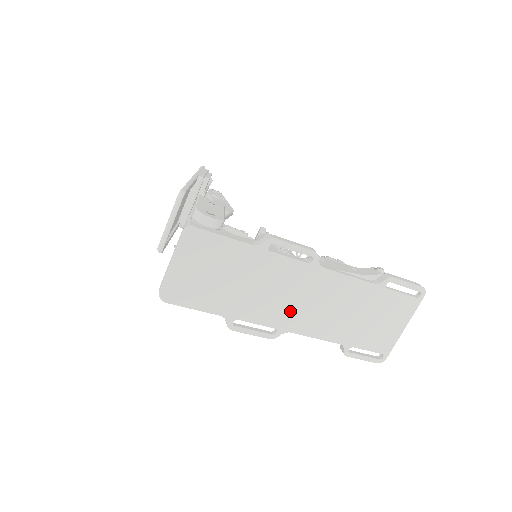
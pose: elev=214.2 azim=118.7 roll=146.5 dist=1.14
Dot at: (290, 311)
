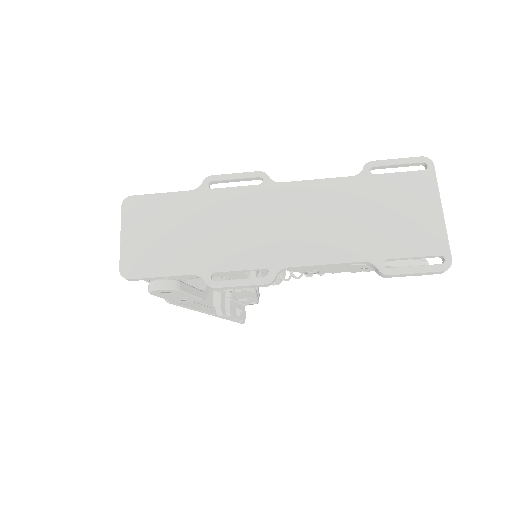
Dot at: (270, 242)
